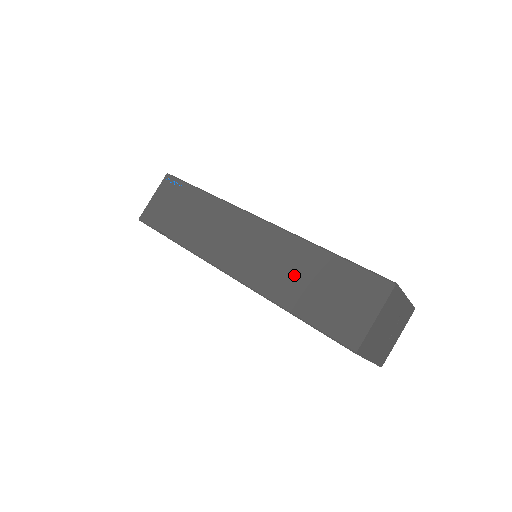
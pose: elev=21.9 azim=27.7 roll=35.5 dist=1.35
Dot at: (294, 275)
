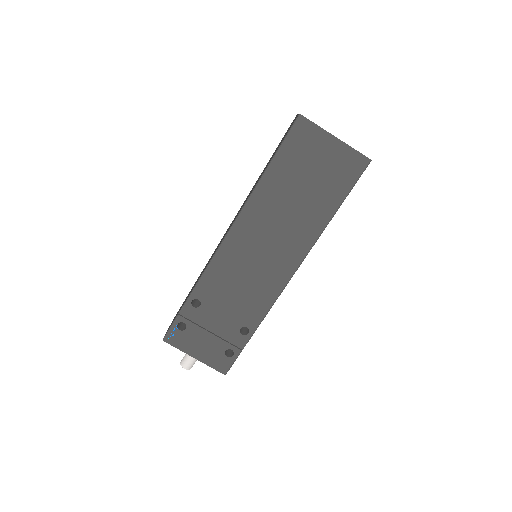
Dot at: (257, 181)
